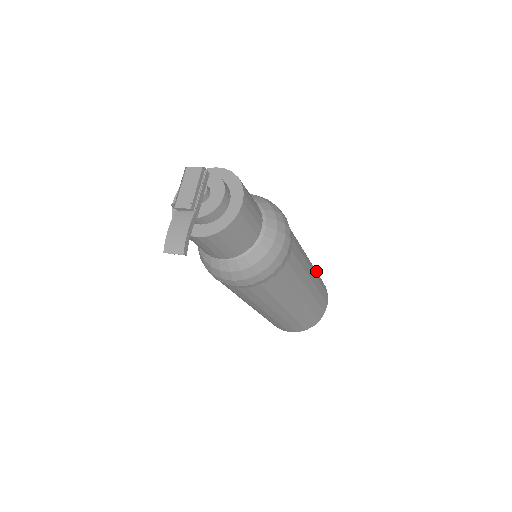
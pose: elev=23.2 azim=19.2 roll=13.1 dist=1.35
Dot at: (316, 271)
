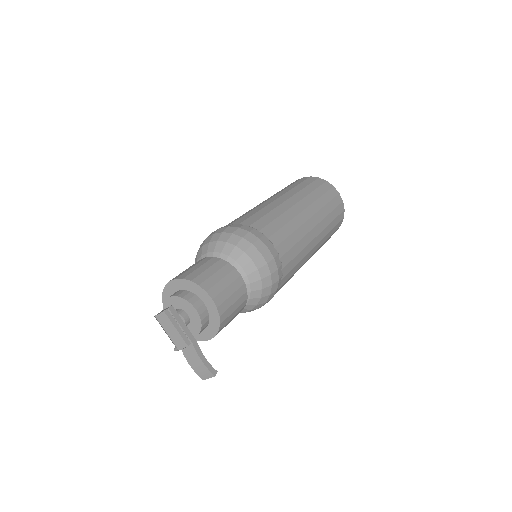
Dot at: (307, 189)
